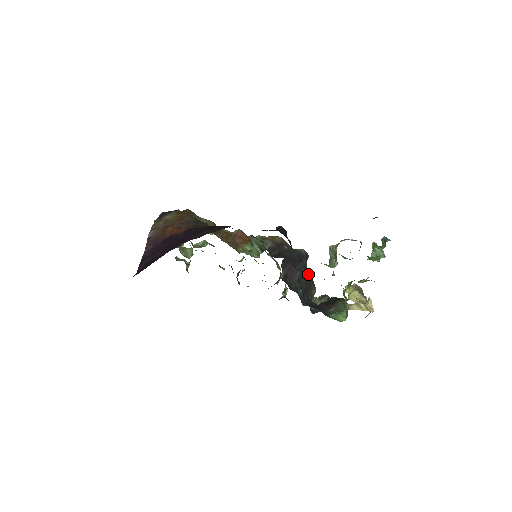
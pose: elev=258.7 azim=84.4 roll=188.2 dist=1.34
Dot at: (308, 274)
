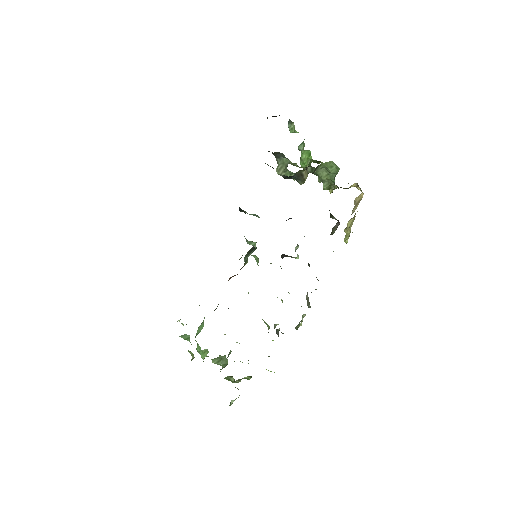
Dot at: occluded
